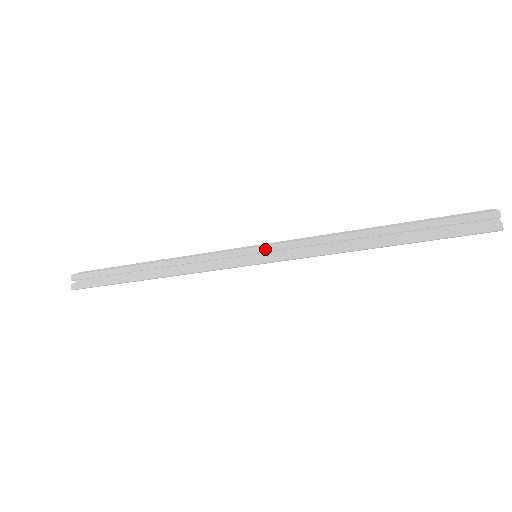
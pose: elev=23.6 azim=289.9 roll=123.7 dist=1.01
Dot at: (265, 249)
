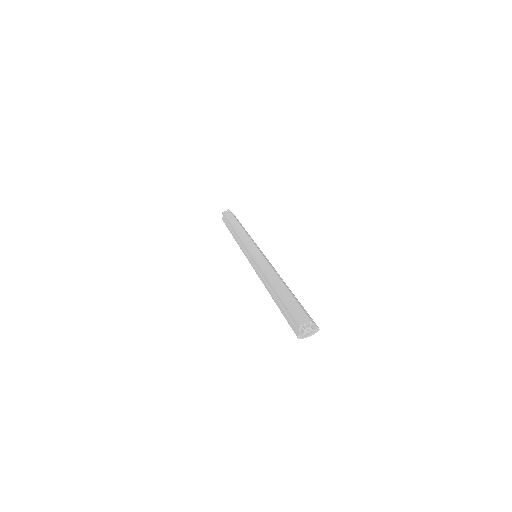
Dot at: (252, 258)
